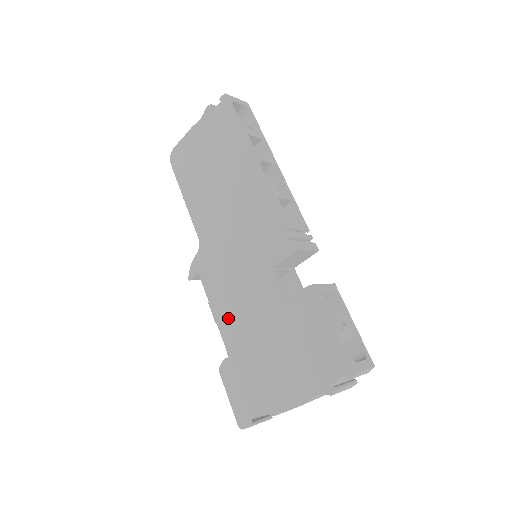
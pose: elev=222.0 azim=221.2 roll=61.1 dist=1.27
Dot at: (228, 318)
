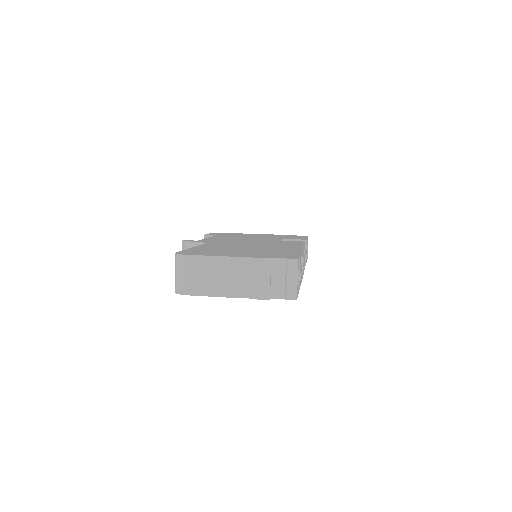
Dot at: occluded
